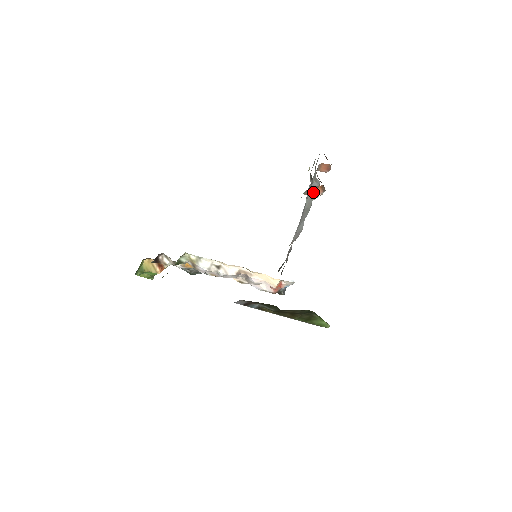
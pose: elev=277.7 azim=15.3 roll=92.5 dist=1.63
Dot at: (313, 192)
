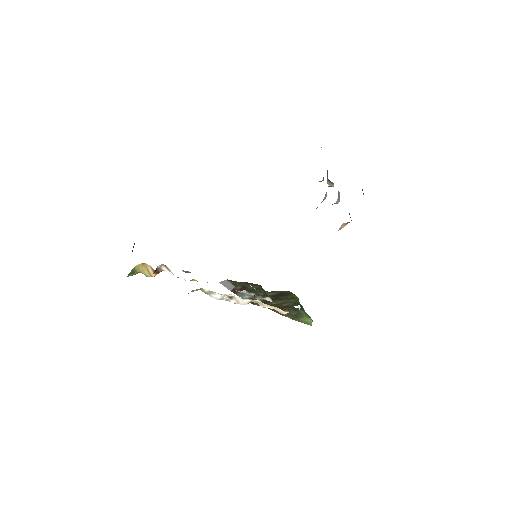
Dot at: (340, 227)
